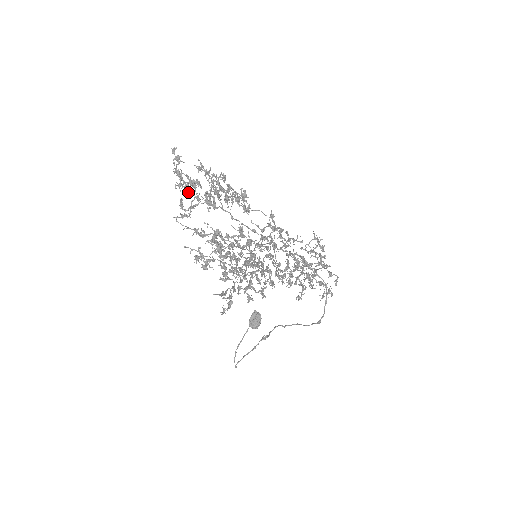
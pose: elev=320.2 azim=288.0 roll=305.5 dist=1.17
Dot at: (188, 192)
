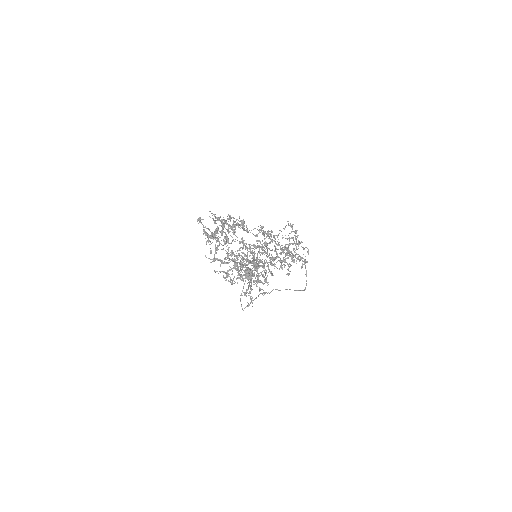
Dot at: occluded
